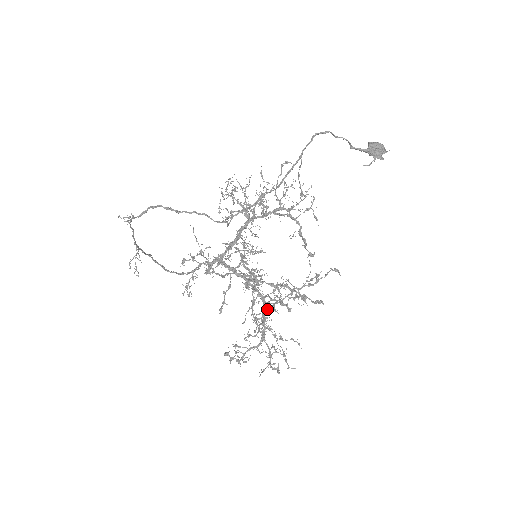
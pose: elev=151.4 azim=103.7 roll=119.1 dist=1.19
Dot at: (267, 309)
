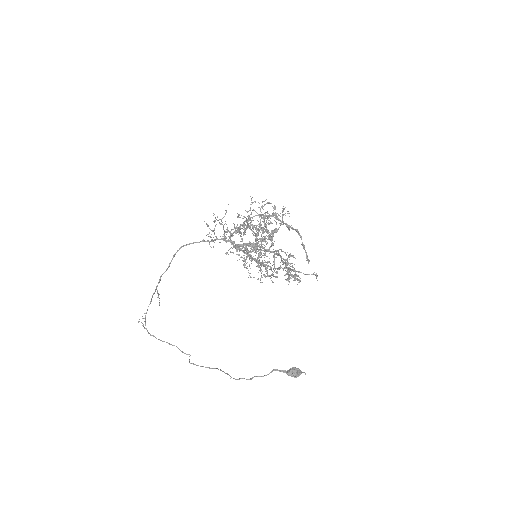
Dot at: occluded
